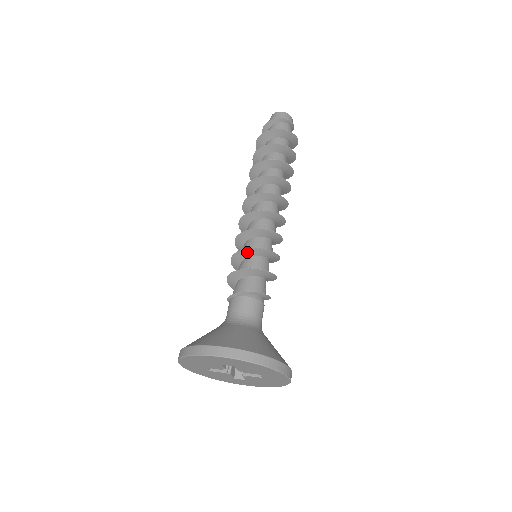
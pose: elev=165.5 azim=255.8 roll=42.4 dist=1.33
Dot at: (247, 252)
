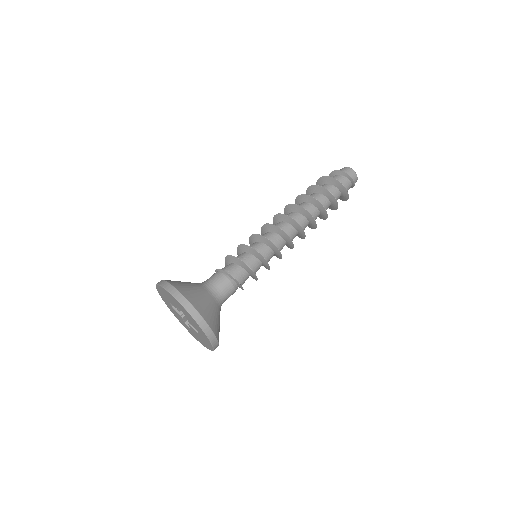
Dot at: (249, 249)
